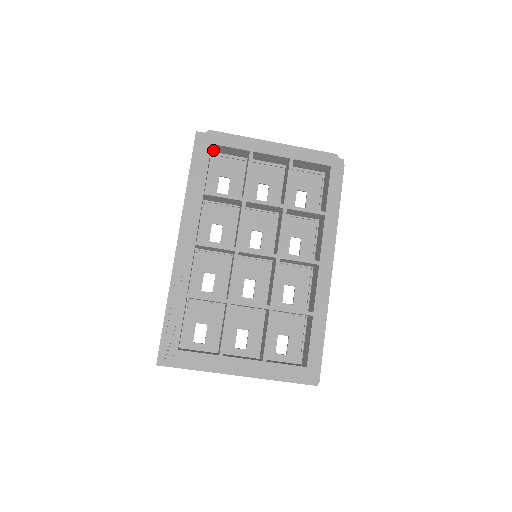
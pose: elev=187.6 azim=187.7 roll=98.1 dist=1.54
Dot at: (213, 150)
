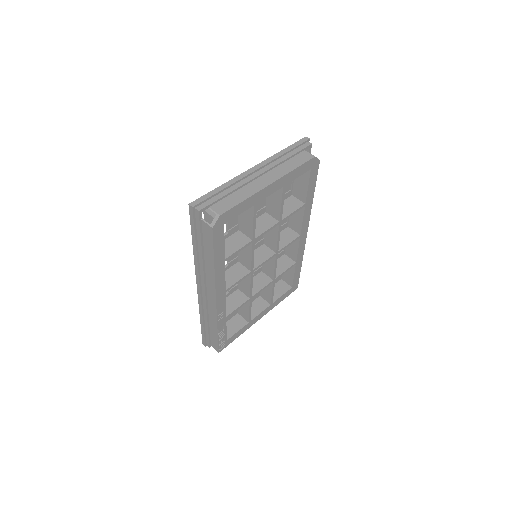
Dot at: (213, 214)
